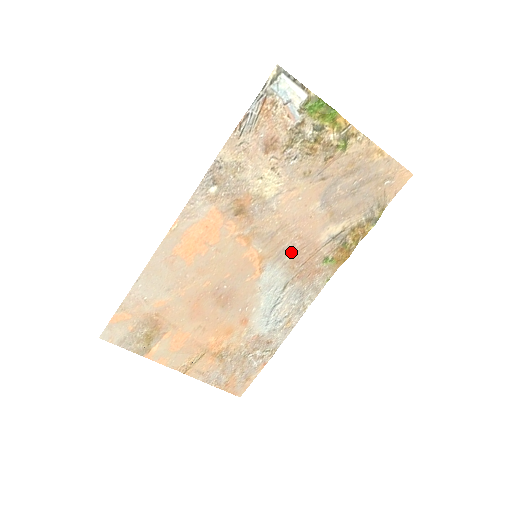
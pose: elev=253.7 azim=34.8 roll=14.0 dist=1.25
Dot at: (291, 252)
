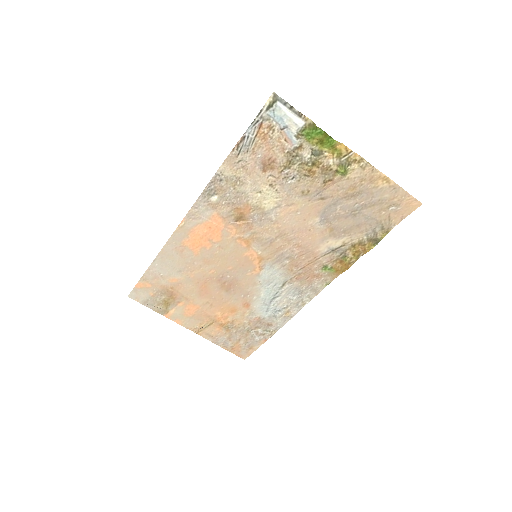
Dot at: (290, 257)
